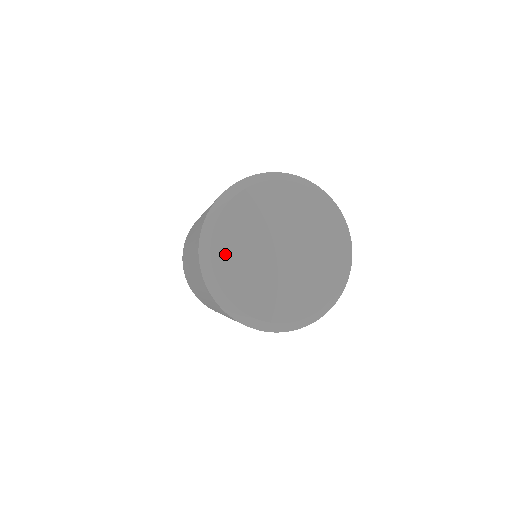
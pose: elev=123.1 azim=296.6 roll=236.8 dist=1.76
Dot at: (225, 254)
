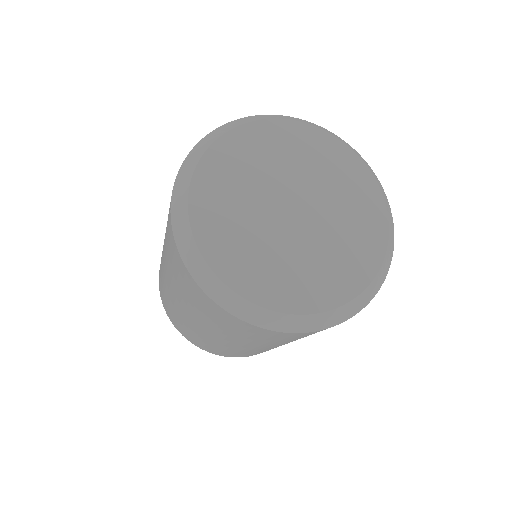
Dot at: (220, 243)
